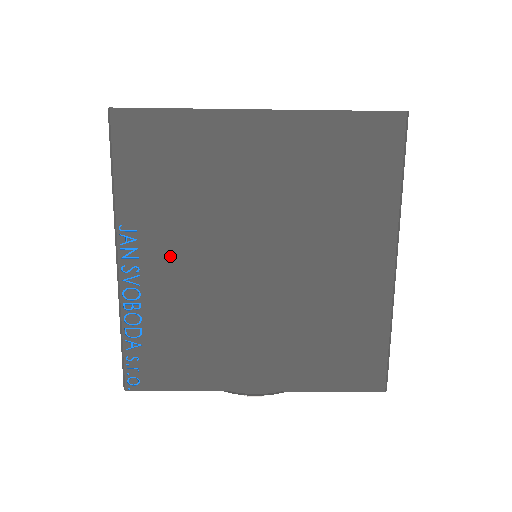
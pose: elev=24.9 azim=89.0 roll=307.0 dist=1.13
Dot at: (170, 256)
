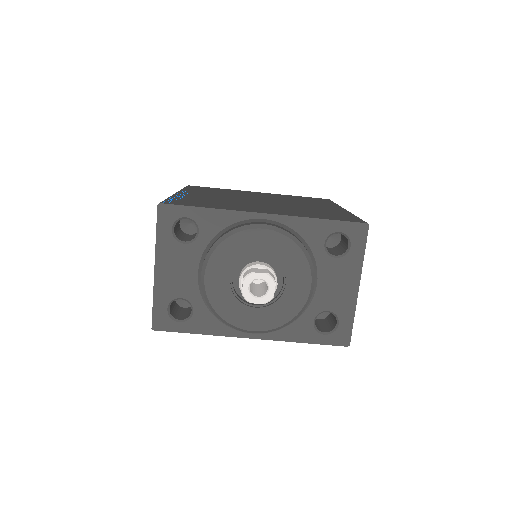
Dot at: (208, 195)
